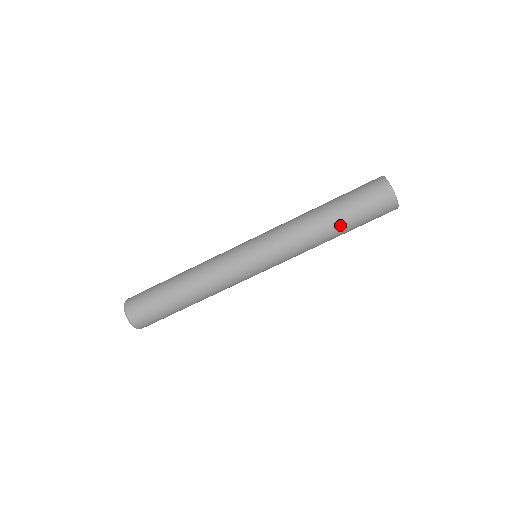
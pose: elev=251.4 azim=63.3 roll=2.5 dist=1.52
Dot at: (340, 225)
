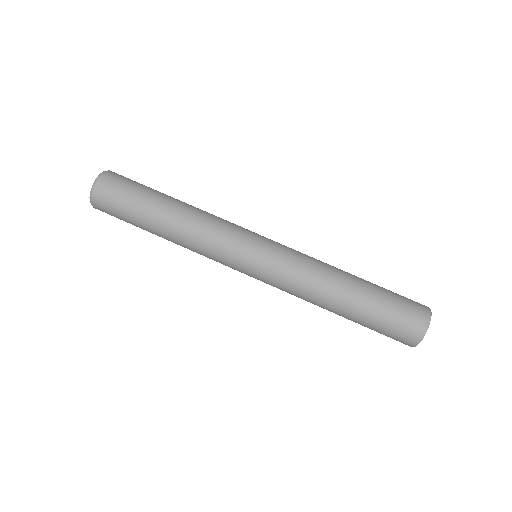
Dot at: (349, 316)
